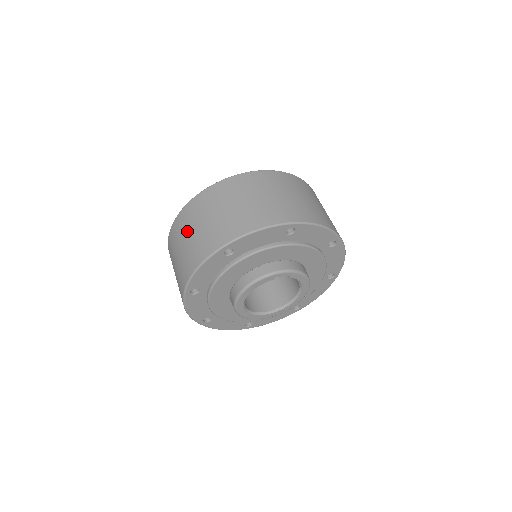
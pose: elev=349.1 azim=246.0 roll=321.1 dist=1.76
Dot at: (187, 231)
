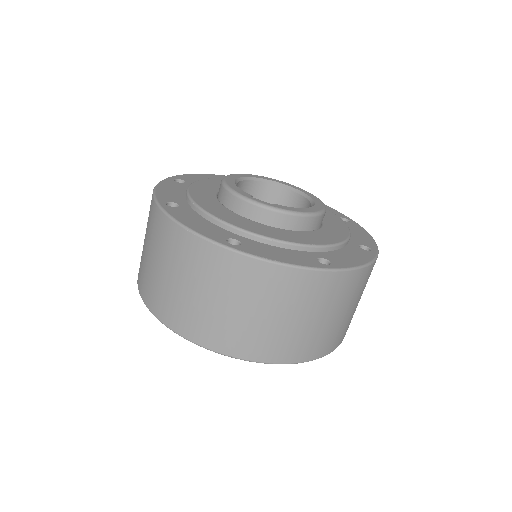
Dot at: occluded
